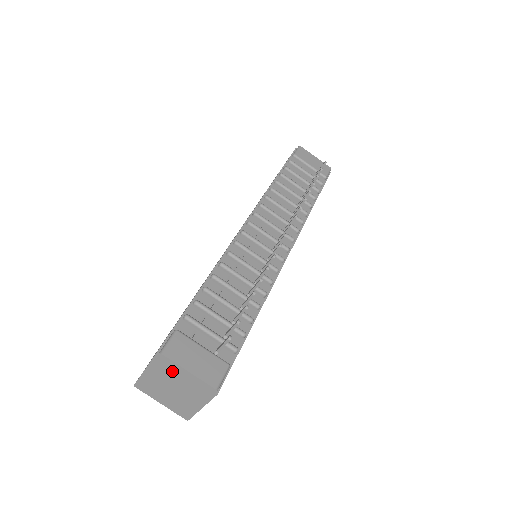
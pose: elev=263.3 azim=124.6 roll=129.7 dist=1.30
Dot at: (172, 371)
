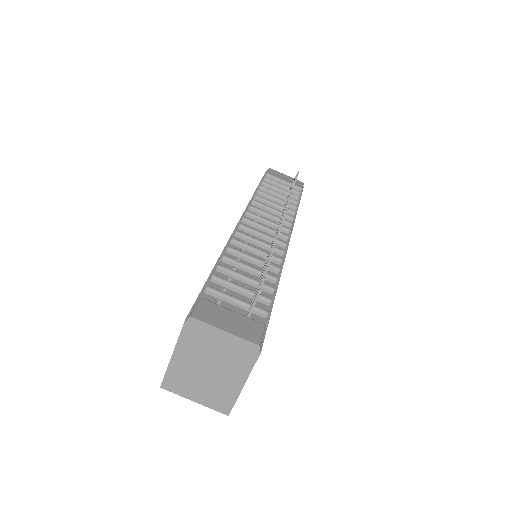
Dot at: (205, 339)
